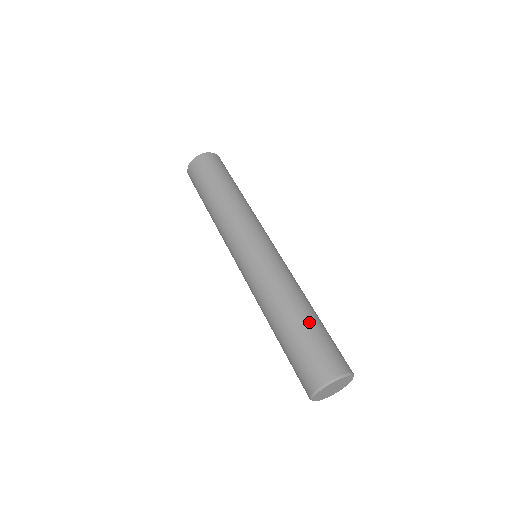
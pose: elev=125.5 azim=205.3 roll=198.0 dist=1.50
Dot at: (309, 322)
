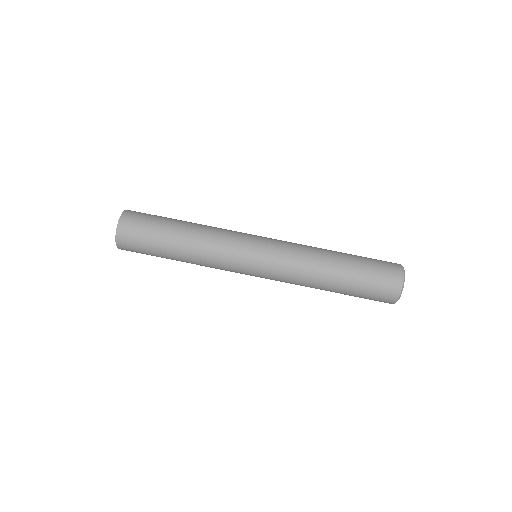
Dot at: (352, 266)
